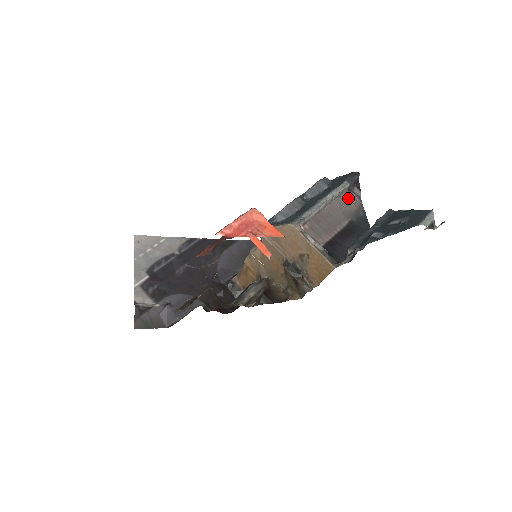
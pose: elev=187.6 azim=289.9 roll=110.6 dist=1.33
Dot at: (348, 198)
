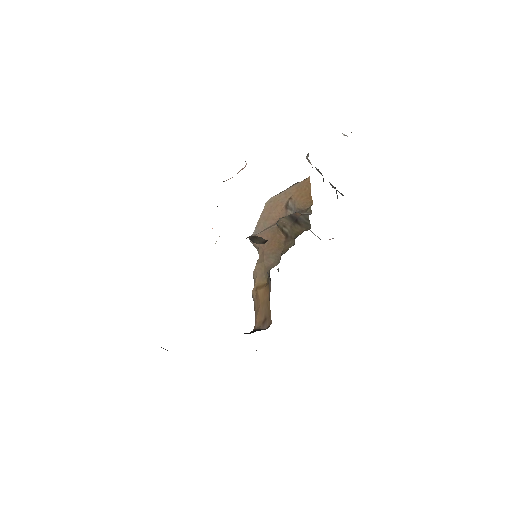
Dot at: occluded
